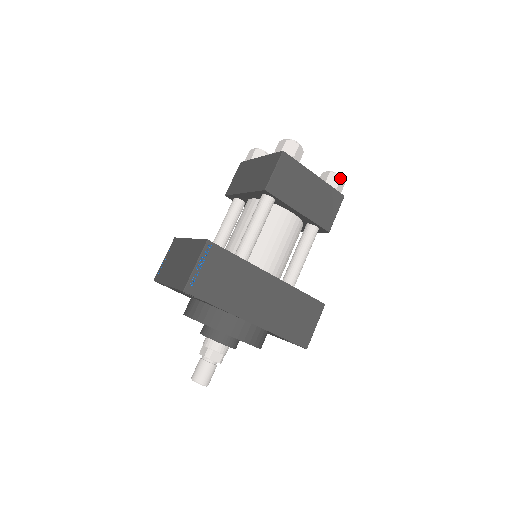
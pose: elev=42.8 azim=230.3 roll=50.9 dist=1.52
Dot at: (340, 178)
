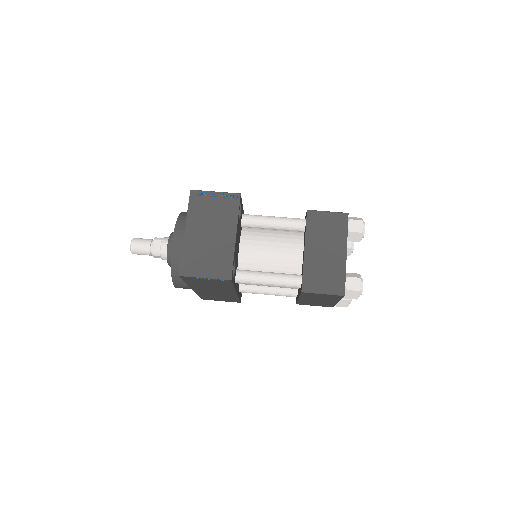
Dot at: occluded
